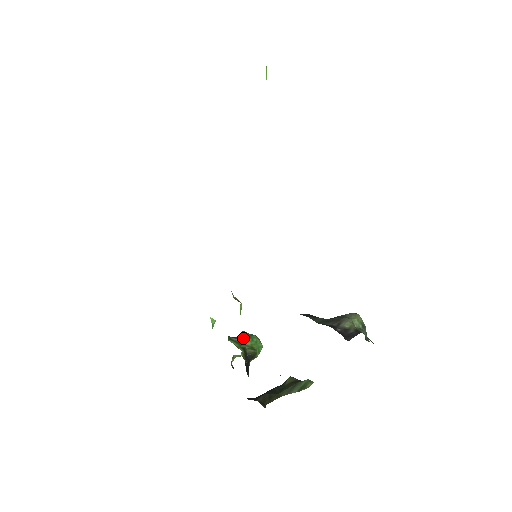
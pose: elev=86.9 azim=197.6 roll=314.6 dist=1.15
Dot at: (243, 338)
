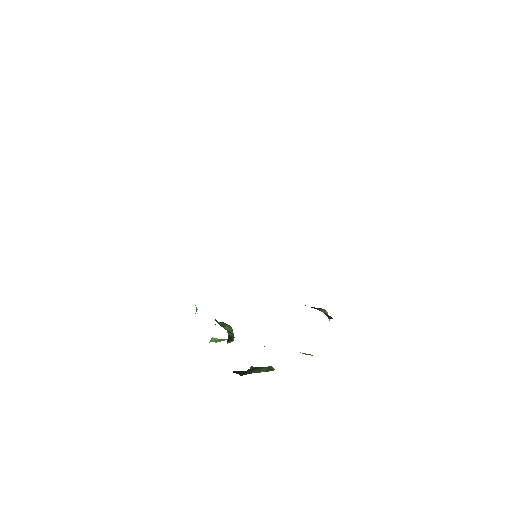
Dot at: (224, 324)
